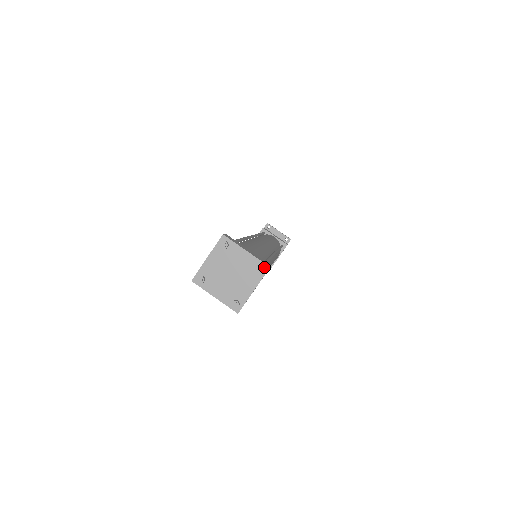
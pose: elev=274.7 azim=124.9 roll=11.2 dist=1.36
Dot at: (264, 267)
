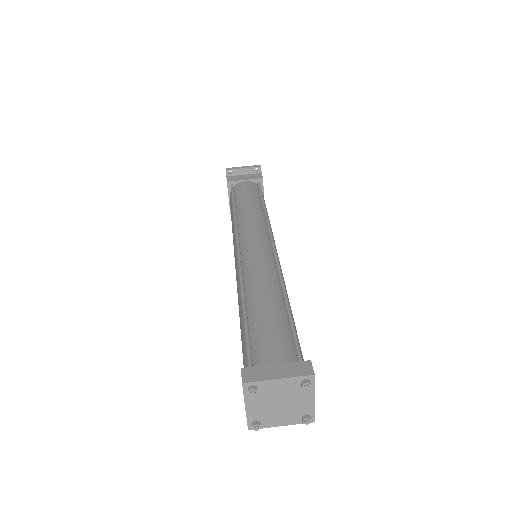
Dot at: (308, 378)
